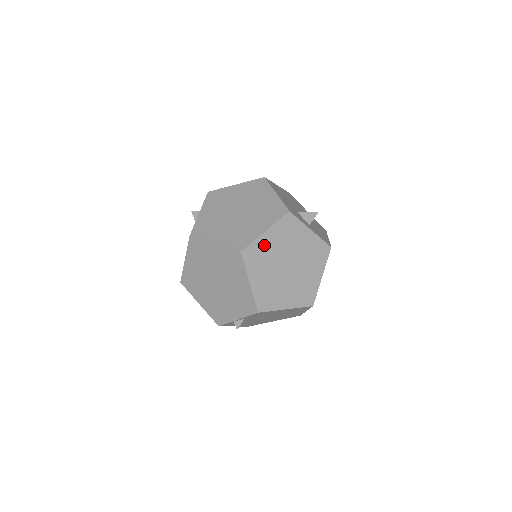
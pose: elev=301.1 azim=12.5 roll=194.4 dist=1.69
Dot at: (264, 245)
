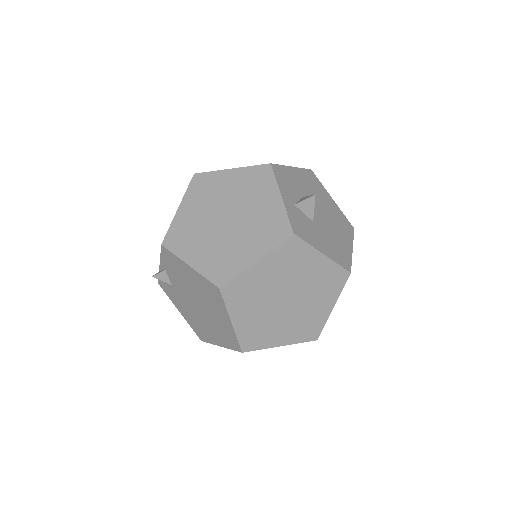
Dot at: (220, 181)
